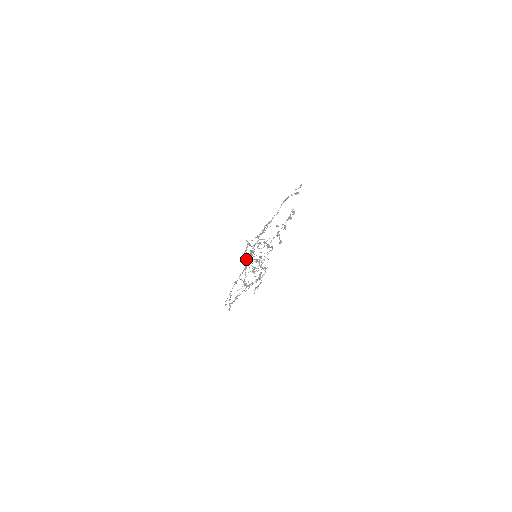
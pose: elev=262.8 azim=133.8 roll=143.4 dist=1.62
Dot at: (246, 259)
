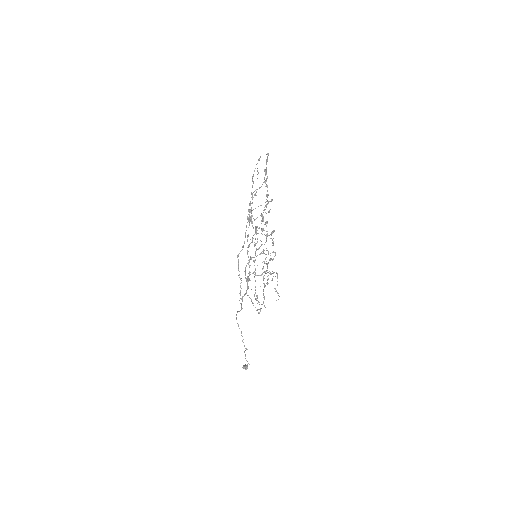
Dot at: (247, 279)
